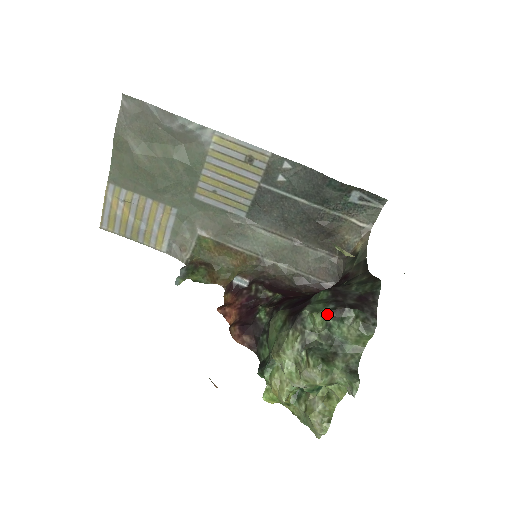
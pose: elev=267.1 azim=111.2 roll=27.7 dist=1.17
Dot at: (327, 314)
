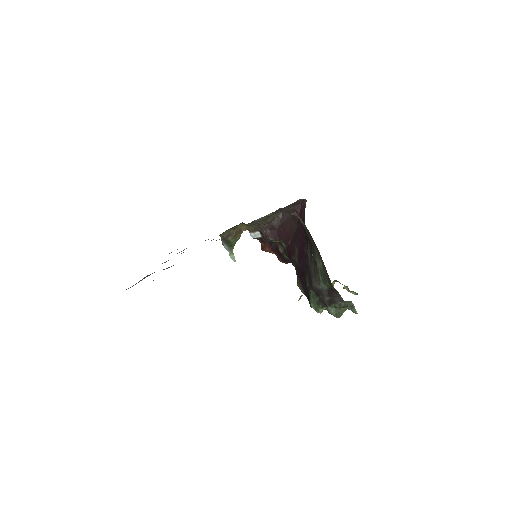
Dot at: (322, 309)
